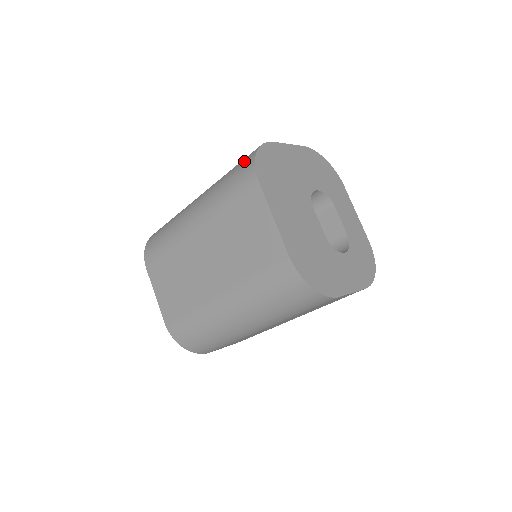
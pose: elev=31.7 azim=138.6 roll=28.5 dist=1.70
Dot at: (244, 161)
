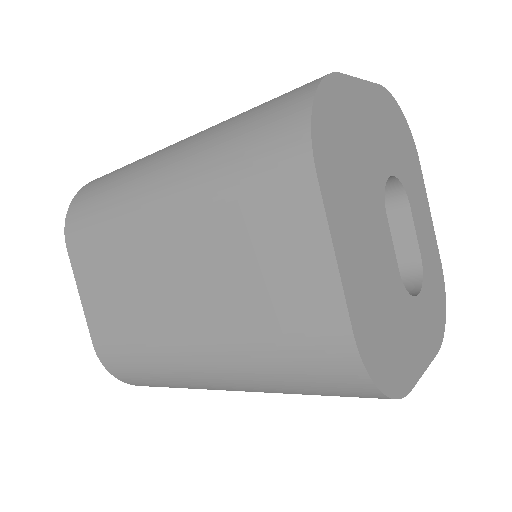
Dot at: (281, 108)
